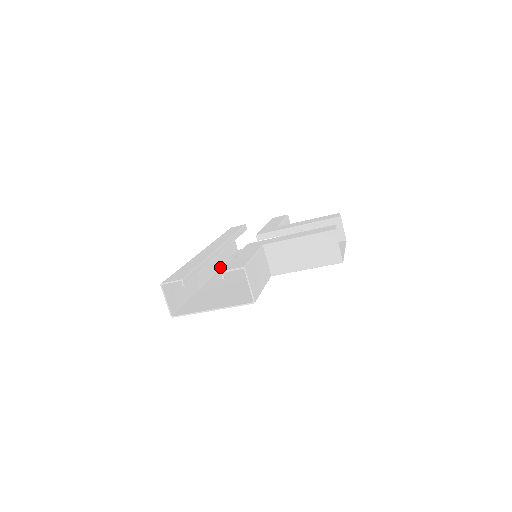
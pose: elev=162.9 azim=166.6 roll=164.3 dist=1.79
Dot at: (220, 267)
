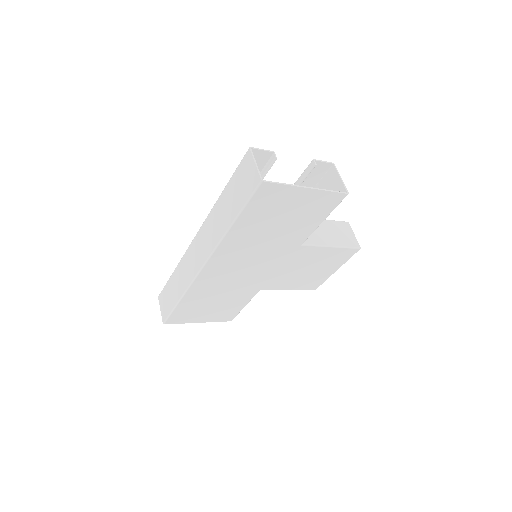
Dot at: (190, 285)
